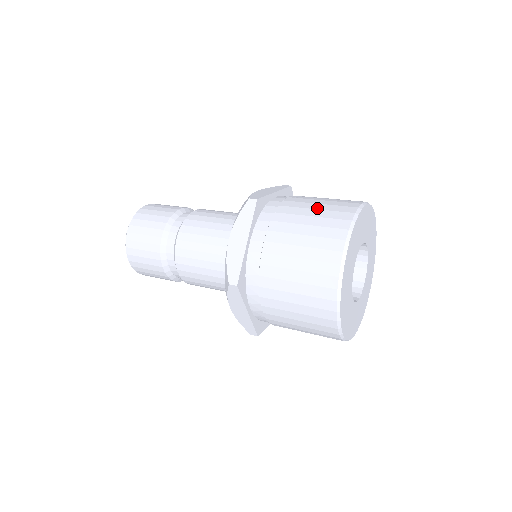
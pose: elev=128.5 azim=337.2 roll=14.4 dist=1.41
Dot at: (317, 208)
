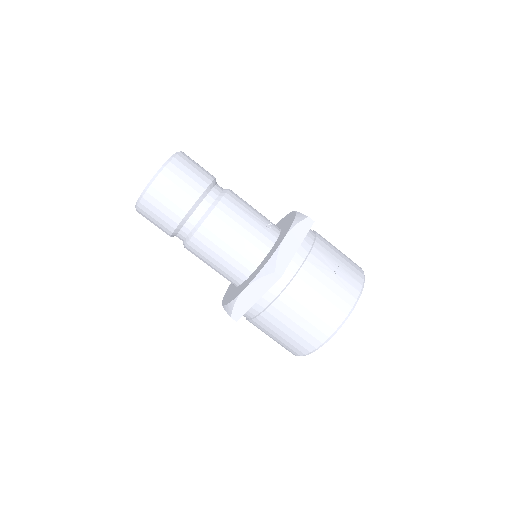
Dot at: (323, 295)
